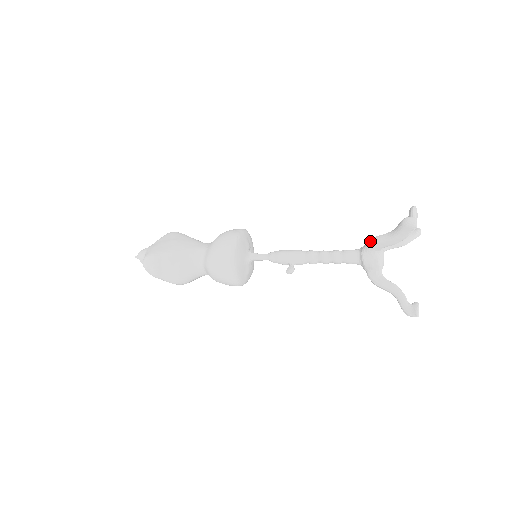
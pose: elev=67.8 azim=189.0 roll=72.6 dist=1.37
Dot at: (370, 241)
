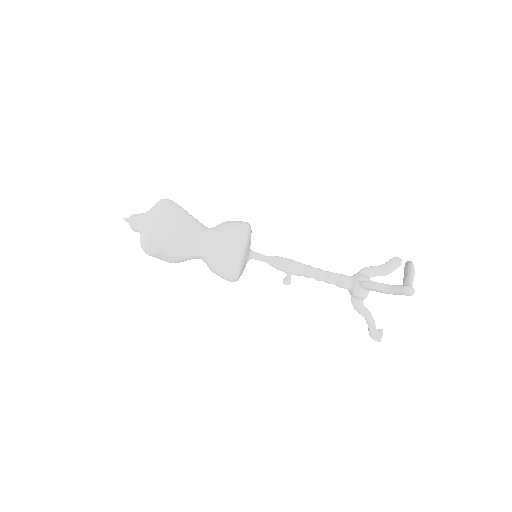
Dot at: (367, 284)
